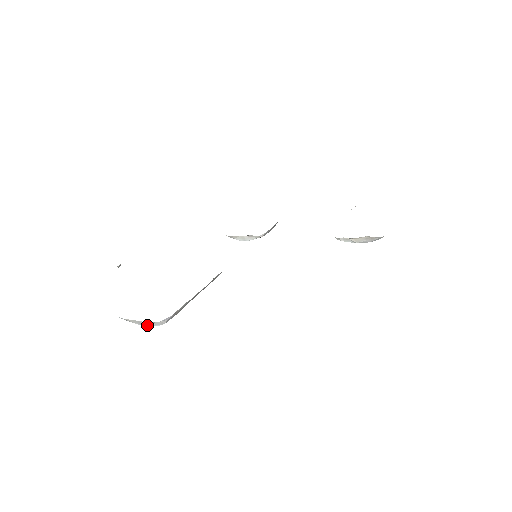
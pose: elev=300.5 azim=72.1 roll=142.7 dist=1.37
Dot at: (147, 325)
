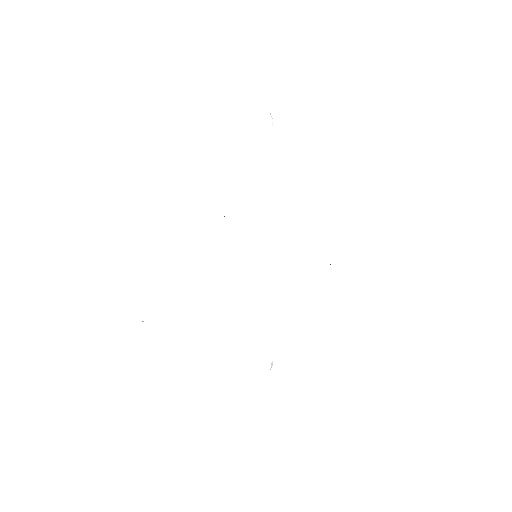
Dot at: occluded
